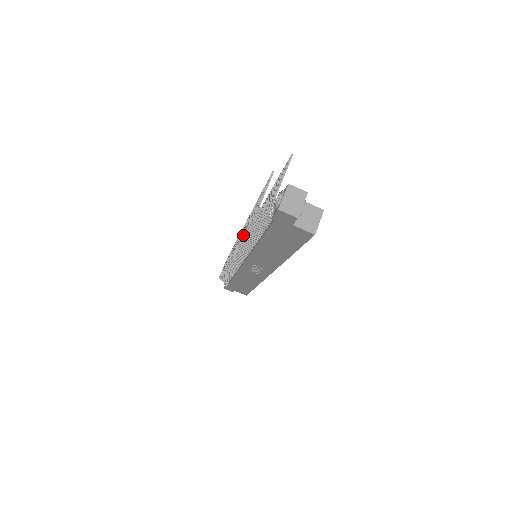
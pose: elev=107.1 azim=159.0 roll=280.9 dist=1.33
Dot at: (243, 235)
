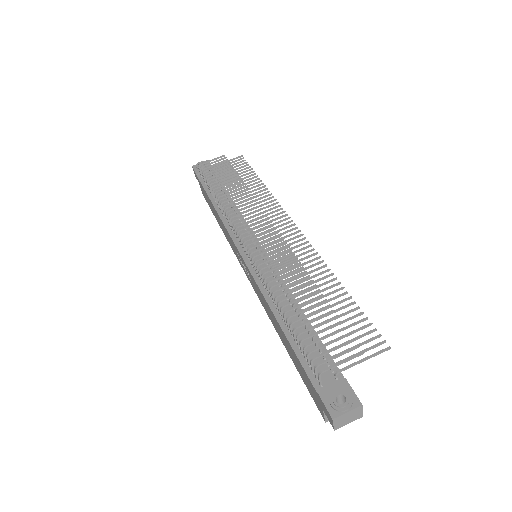
Dot at: (274, 292)
